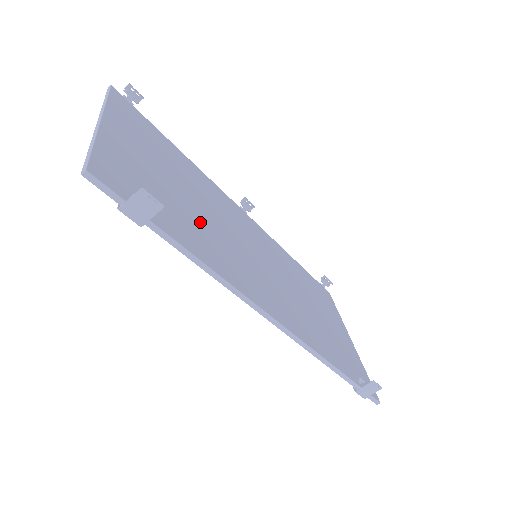
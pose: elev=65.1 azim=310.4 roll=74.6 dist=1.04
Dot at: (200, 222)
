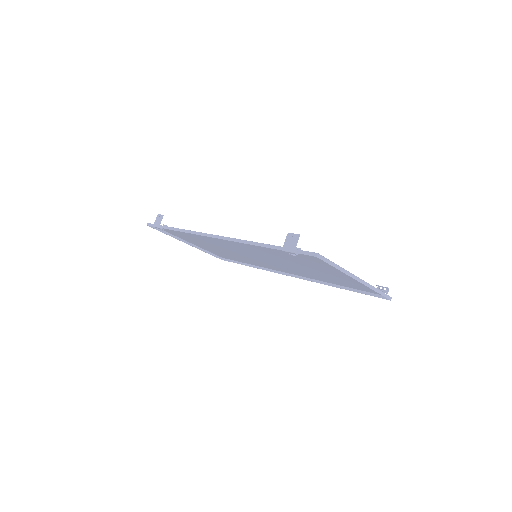
Dot at: occluded
